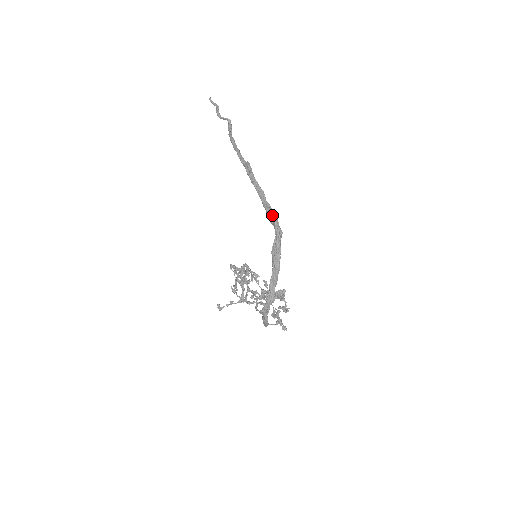
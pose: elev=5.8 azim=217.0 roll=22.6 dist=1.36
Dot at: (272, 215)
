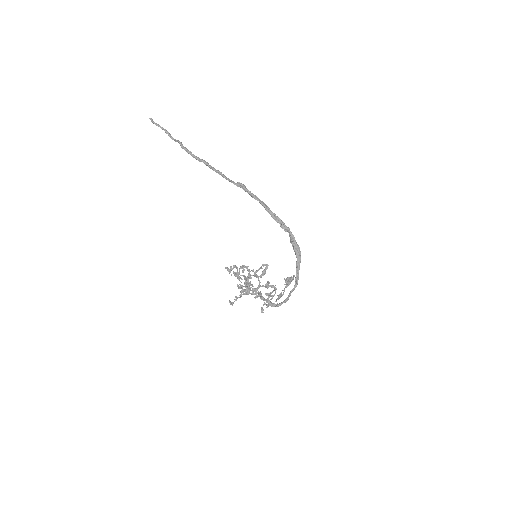
Dot at: (283, 223)
